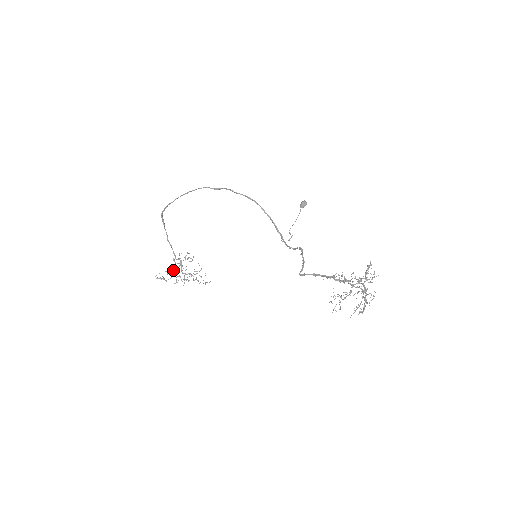
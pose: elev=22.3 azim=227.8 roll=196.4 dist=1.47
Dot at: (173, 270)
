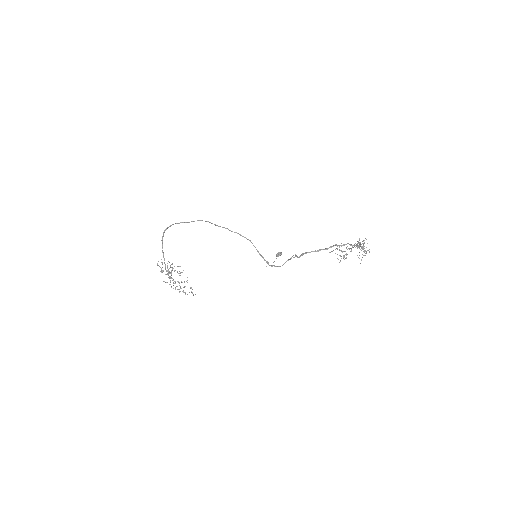
Dot at: (170, 266)
